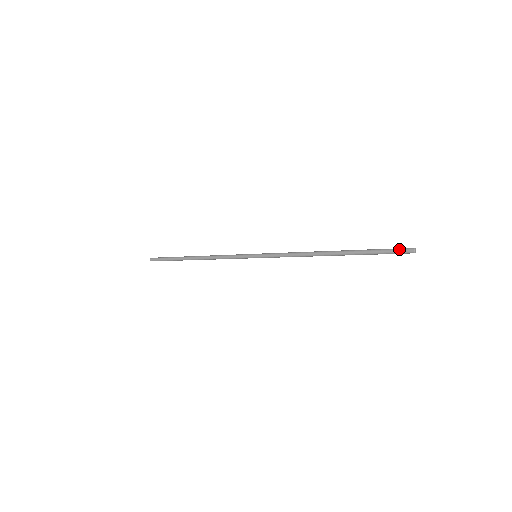
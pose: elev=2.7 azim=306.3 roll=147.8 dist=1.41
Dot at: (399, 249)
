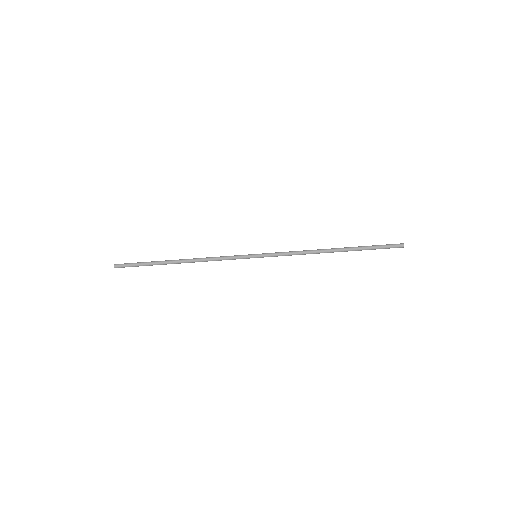
Dot at: (392, 244)
